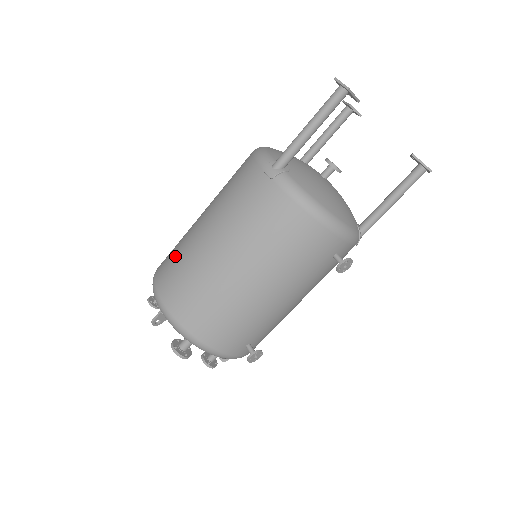
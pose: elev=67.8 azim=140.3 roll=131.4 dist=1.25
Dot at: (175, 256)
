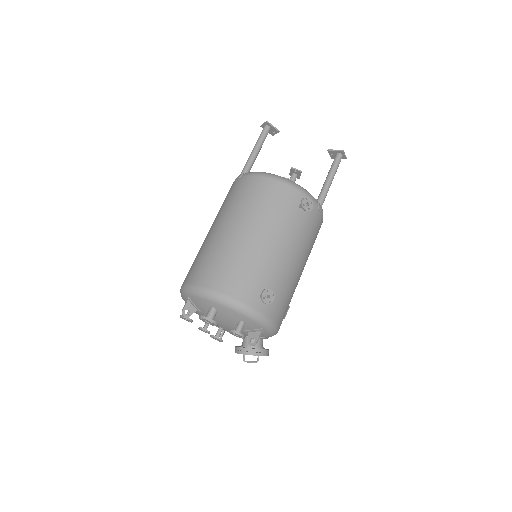
Dot at: occluded
